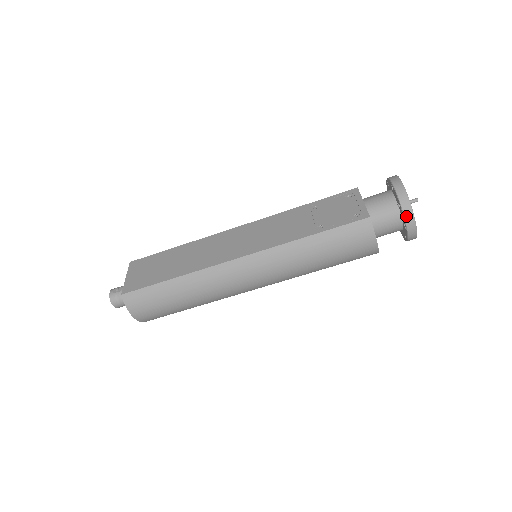
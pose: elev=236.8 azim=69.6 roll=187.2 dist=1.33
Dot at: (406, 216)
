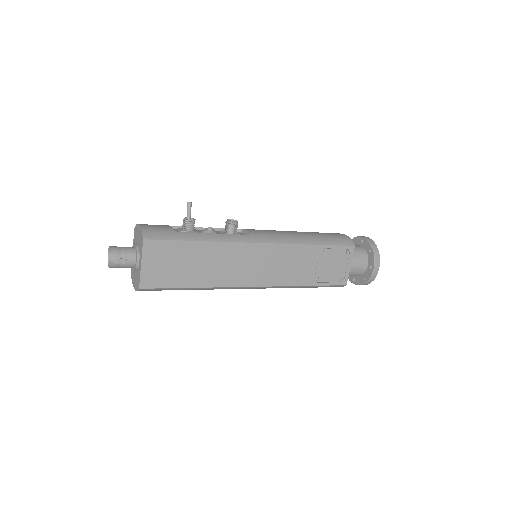
Dot at: occluded
